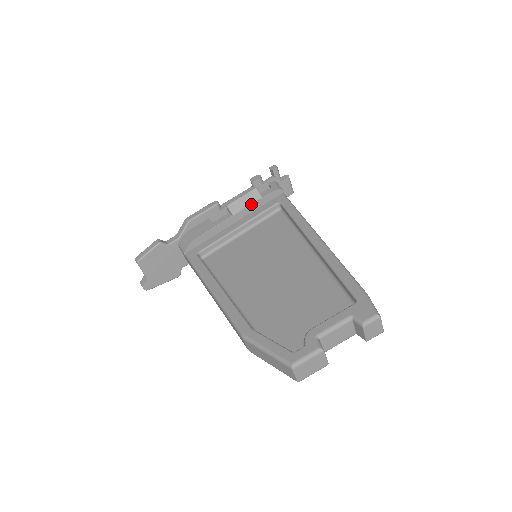
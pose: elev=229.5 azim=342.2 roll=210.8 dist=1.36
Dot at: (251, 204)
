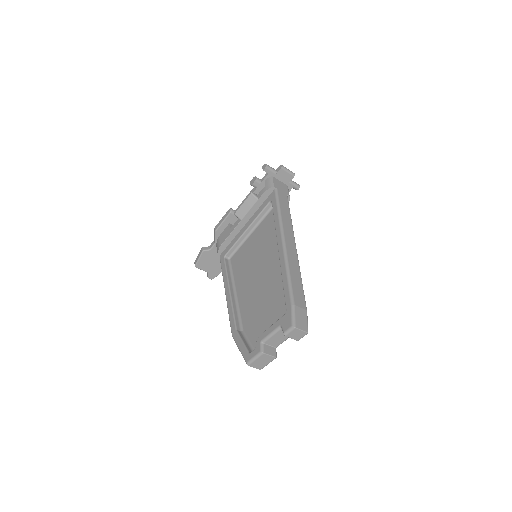
Dot at: (251, 208)
